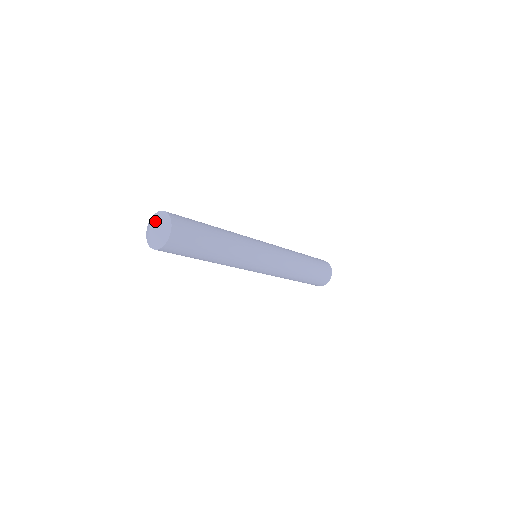
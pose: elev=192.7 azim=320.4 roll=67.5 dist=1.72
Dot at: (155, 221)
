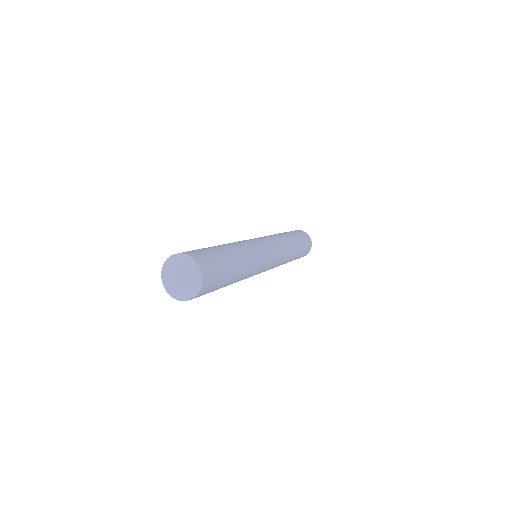
Dot at: (173, 270)
